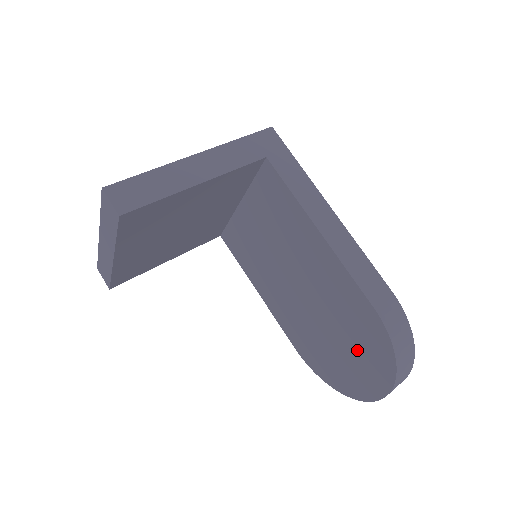
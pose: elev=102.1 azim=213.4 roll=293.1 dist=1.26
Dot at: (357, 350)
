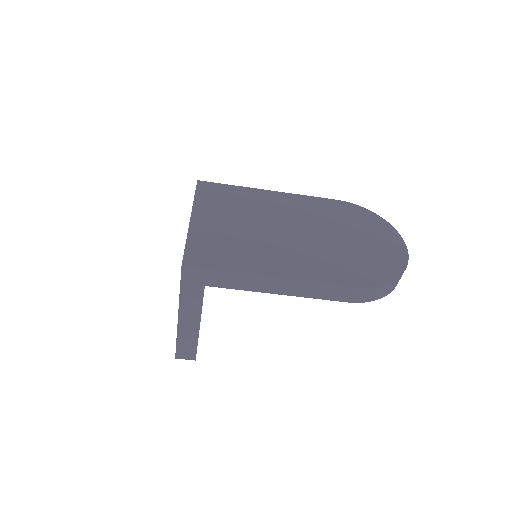
Dot at: occluded
